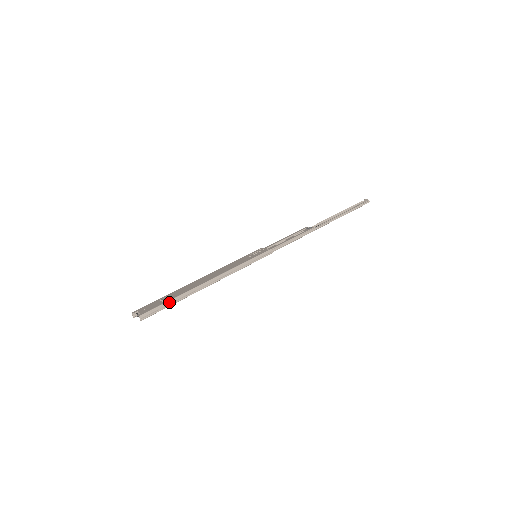
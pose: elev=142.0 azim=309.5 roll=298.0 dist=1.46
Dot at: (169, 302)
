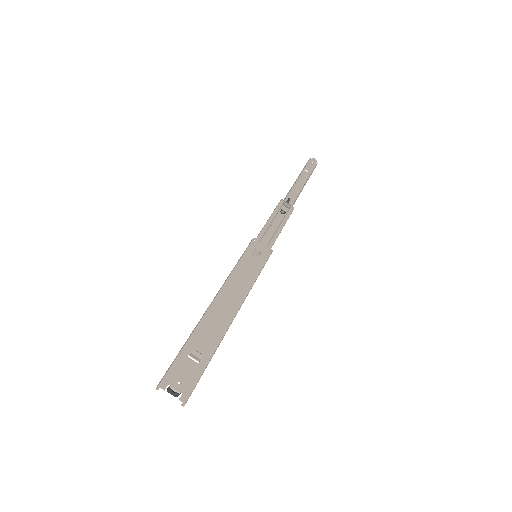
Dot at: (207, 365)
